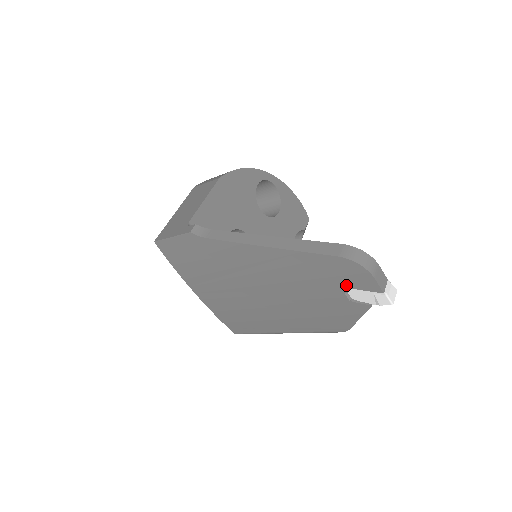
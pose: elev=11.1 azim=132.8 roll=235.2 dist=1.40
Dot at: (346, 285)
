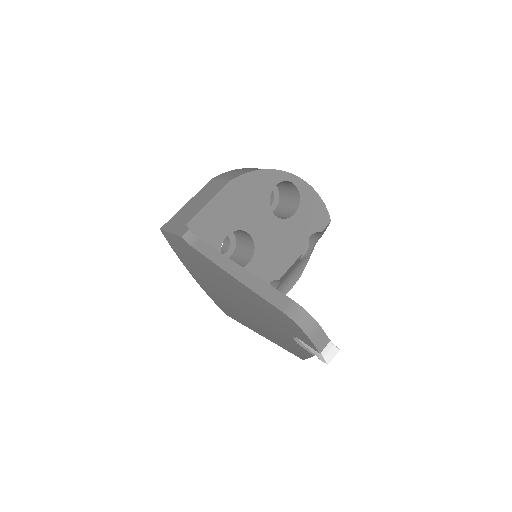
Dot at: (292, 333)
